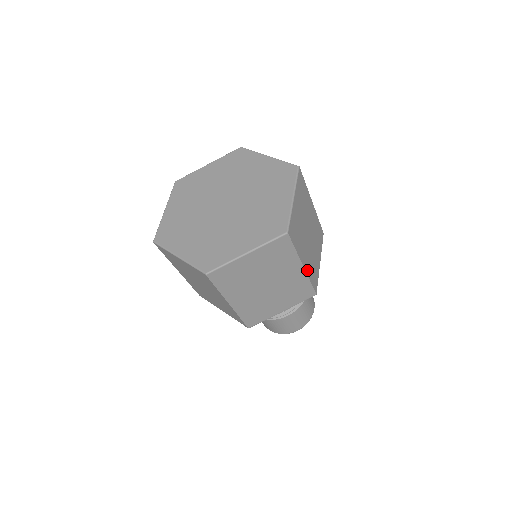
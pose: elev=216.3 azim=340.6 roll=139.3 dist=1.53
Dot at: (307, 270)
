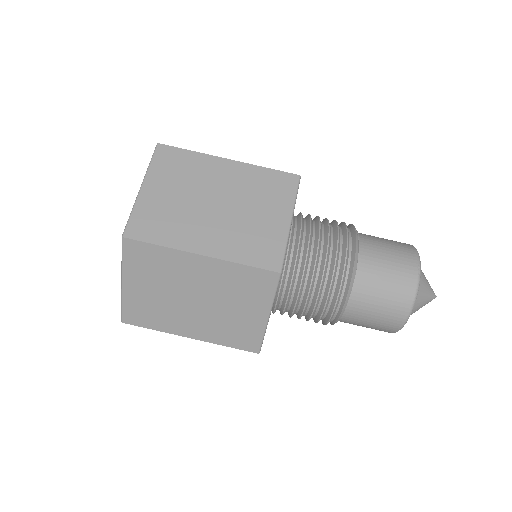
Dot at: (221, 254)
